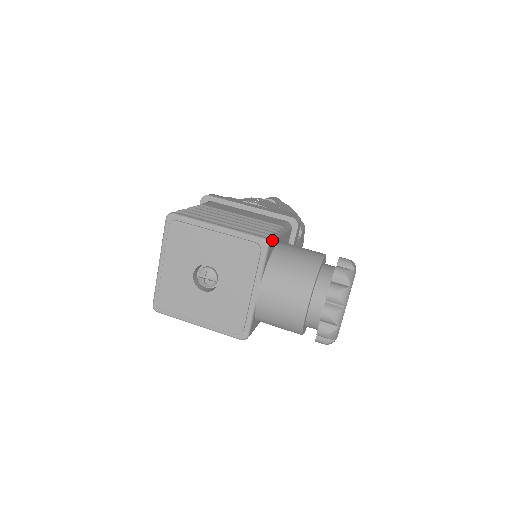
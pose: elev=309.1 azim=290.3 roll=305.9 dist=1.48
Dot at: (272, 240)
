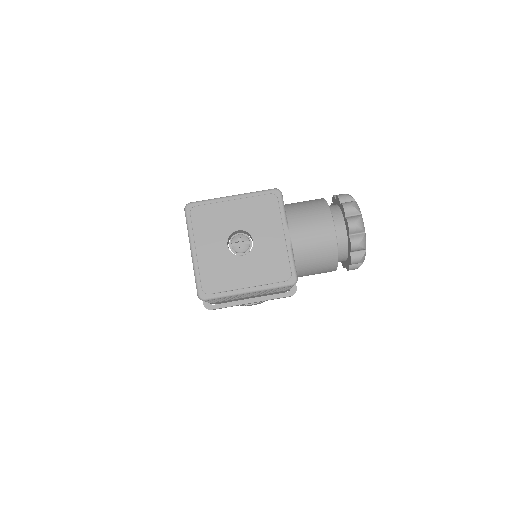
Dot at: occluded
